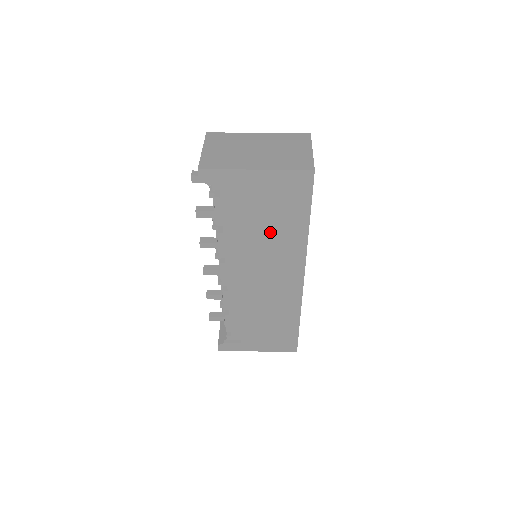
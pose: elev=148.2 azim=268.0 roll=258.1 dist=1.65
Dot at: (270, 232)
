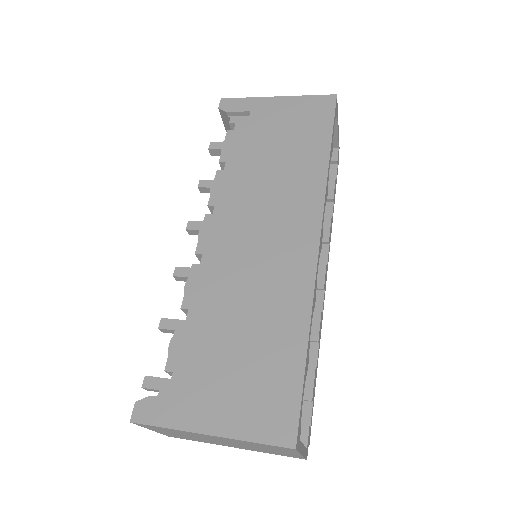
Dot at: (281, 161)
